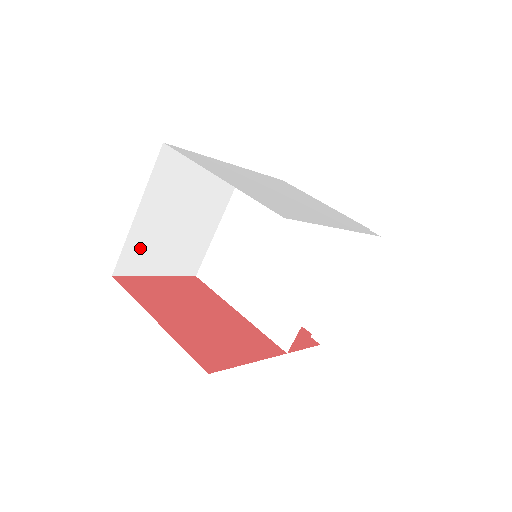
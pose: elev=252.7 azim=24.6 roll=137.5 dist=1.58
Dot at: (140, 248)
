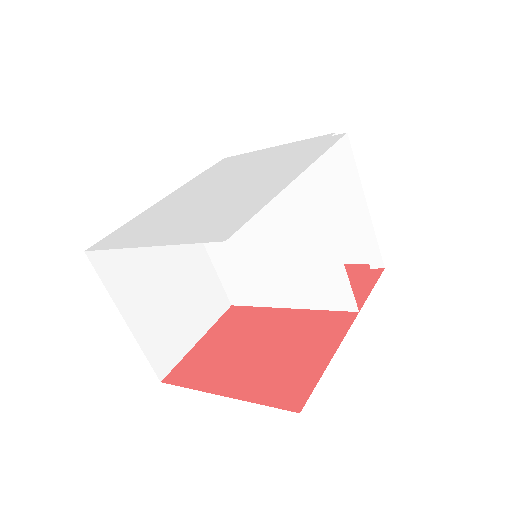
Dot at: (160, 340)
